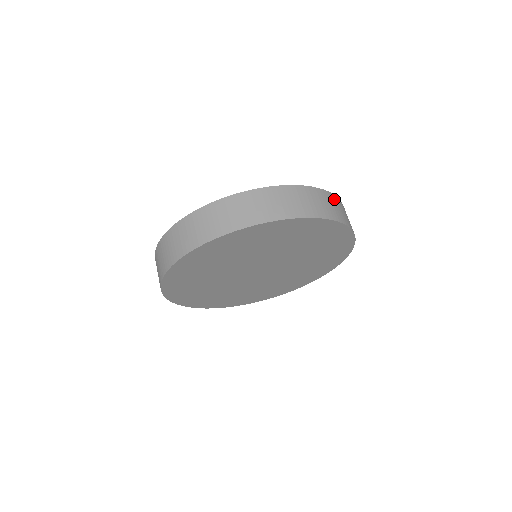
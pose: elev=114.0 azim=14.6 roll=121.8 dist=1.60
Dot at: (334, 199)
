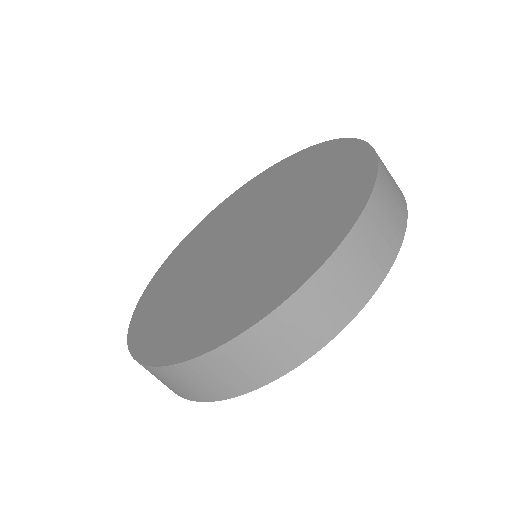
Dot at: (238, 349)
